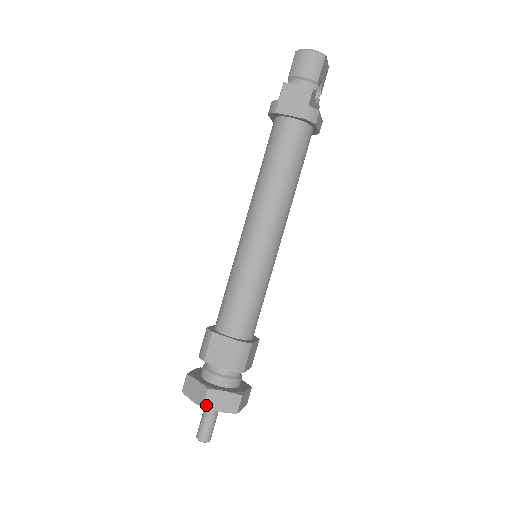
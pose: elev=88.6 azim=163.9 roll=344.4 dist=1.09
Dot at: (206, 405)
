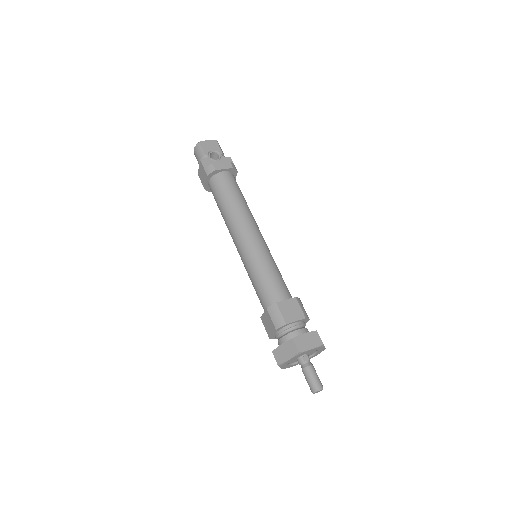
Dot at: (279, 362)
